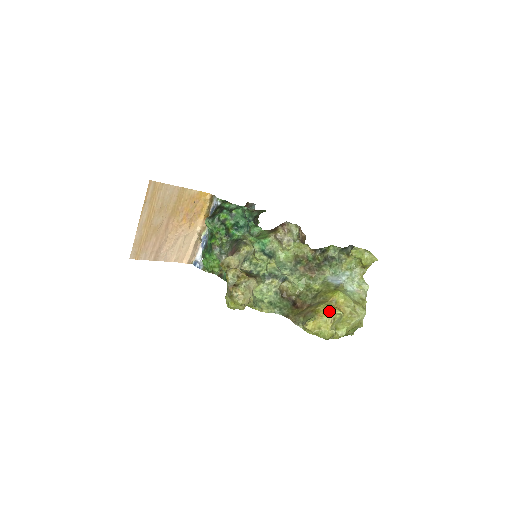
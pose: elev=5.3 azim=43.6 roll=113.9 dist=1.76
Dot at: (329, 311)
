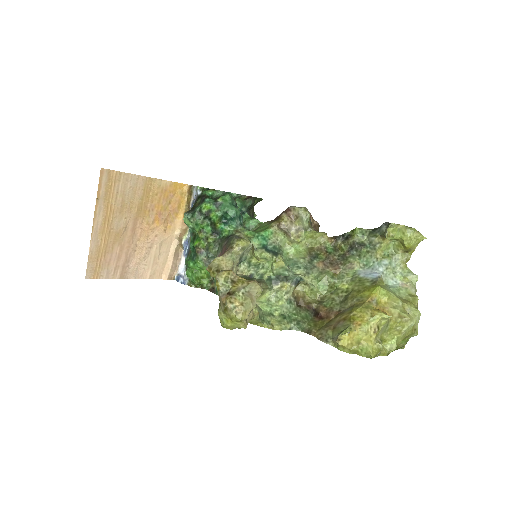
Dot at: (369, 316)
